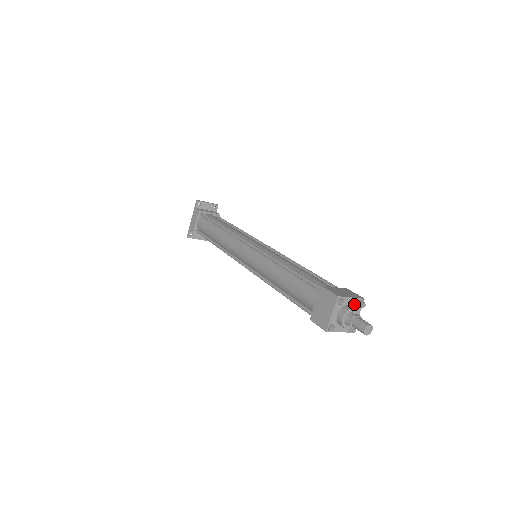
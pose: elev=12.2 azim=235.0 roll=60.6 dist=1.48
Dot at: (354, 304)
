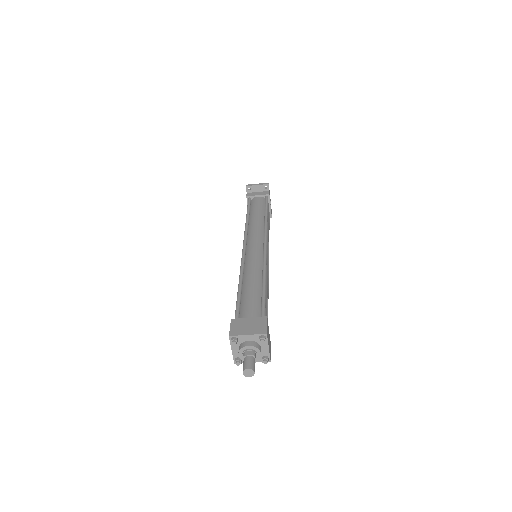
Dot at: (255, 339)
